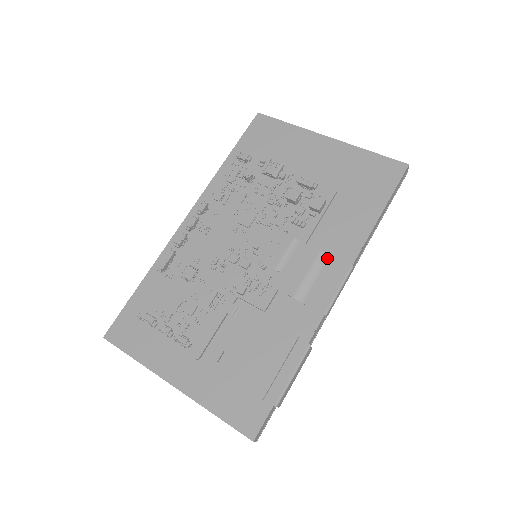
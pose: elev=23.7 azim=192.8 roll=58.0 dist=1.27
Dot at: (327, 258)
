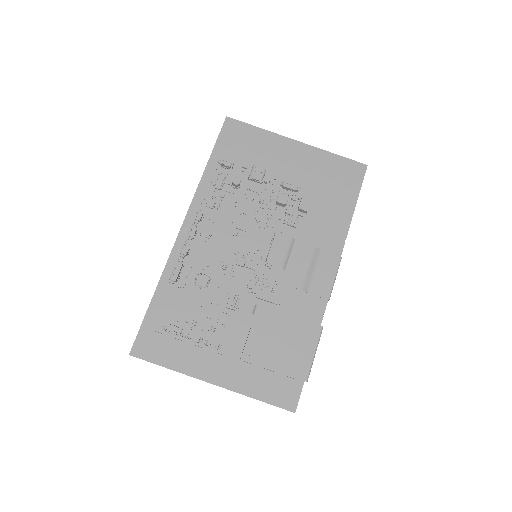
Dot at: (320, 252)
